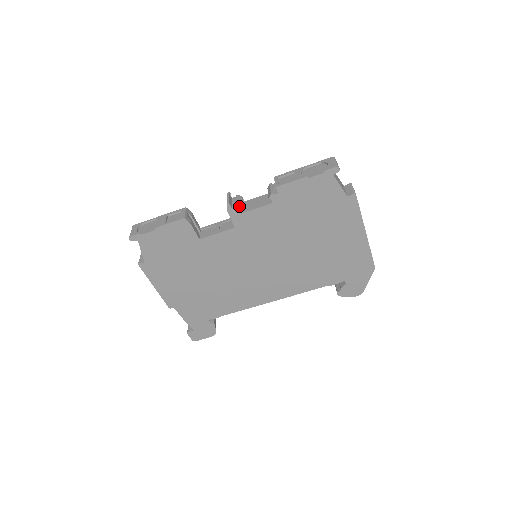
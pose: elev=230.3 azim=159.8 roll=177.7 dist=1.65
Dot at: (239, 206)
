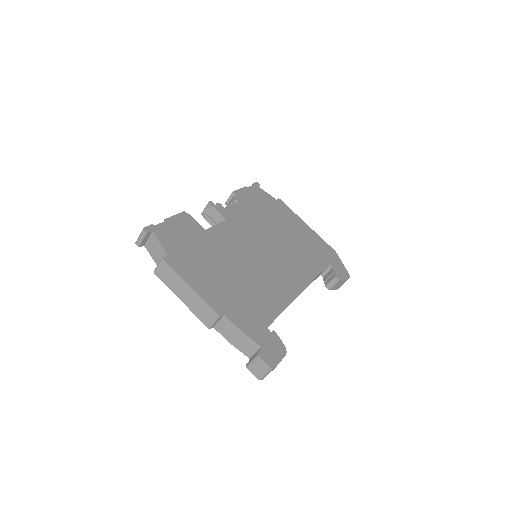
Dot at: (218, 203)
